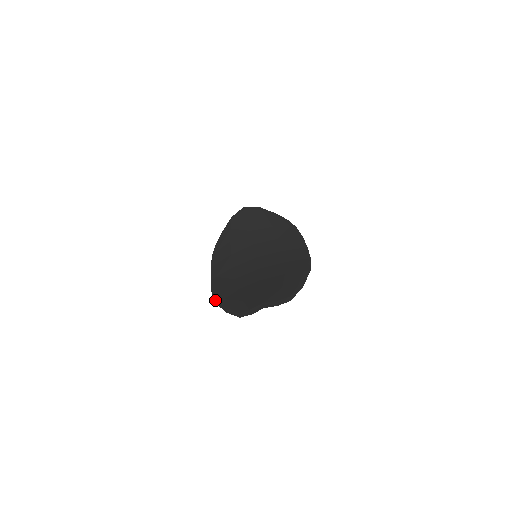
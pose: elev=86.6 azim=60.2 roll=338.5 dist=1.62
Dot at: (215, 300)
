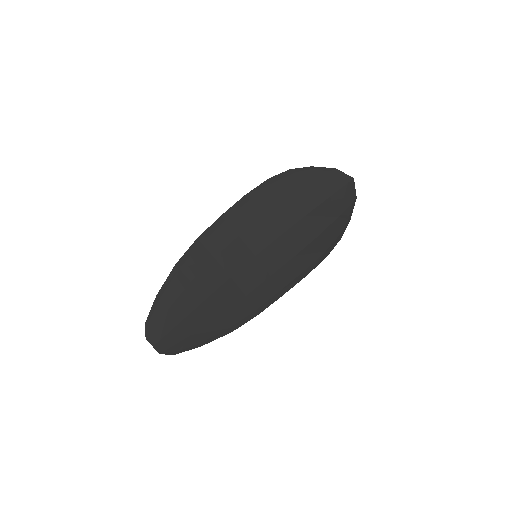
Dot at: (179, 261)
